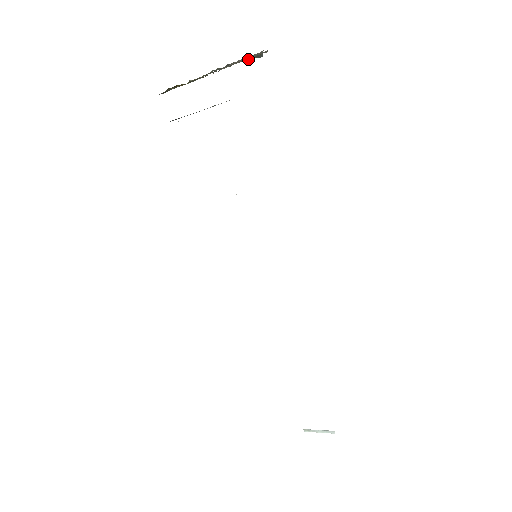
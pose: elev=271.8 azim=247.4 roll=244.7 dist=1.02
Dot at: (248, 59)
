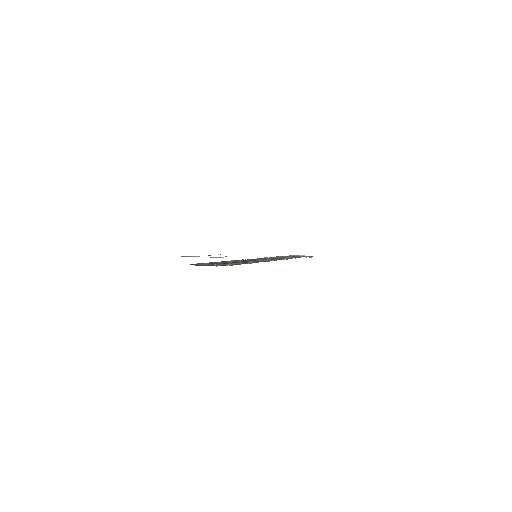
Dot at: occluded
